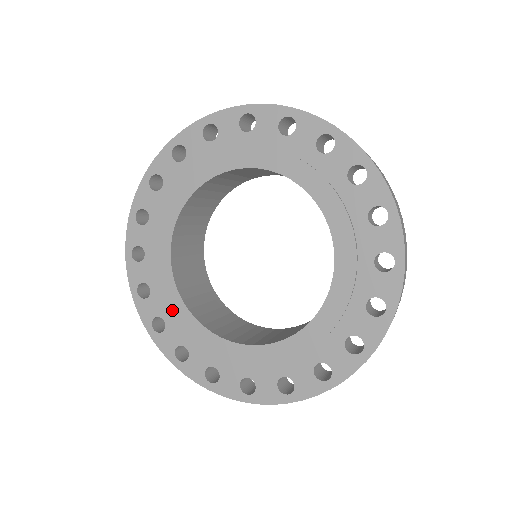
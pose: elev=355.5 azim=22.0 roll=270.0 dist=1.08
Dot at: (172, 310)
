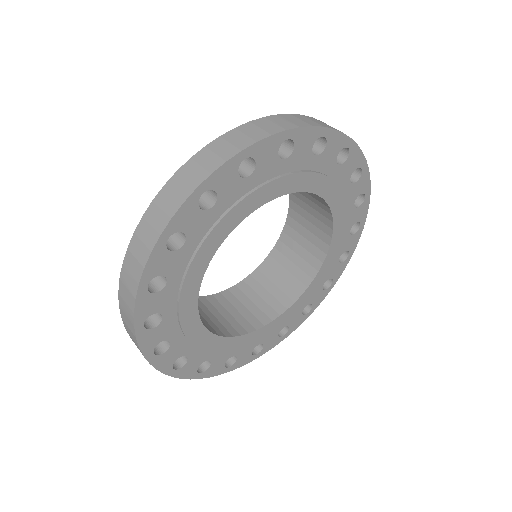
Dot at: (237, 347)
